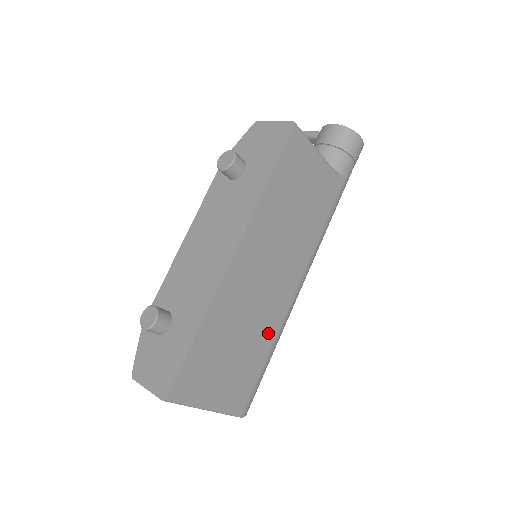
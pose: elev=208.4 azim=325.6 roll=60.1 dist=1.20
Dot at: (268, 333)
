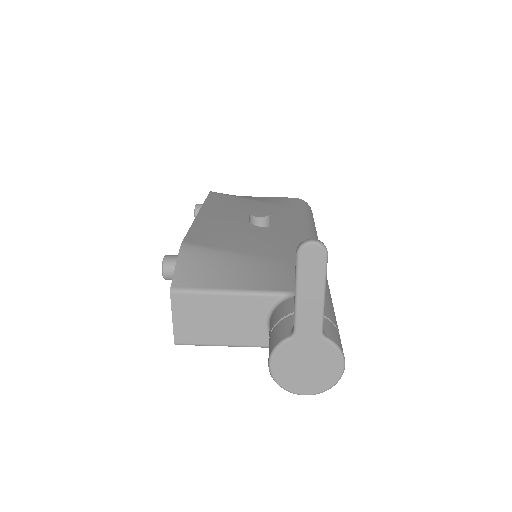
Dot at: occluded
